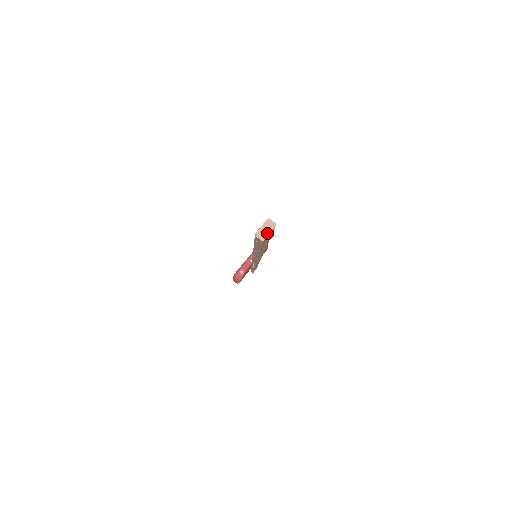
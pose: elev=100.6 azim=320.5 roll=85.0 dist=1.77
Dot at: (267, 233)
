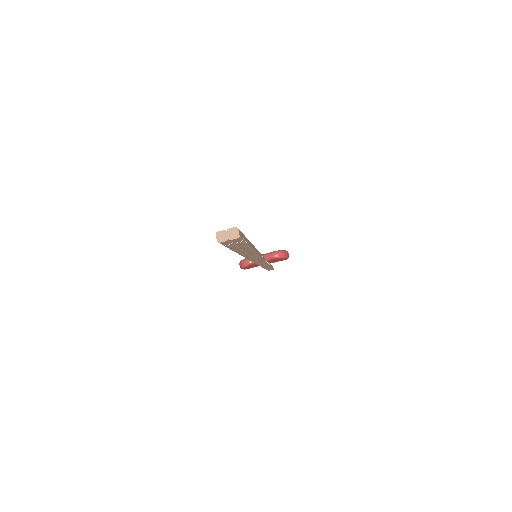
Dot at: (226, 239)
